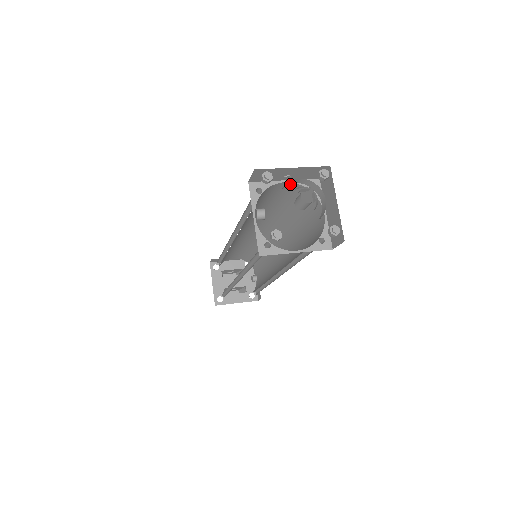
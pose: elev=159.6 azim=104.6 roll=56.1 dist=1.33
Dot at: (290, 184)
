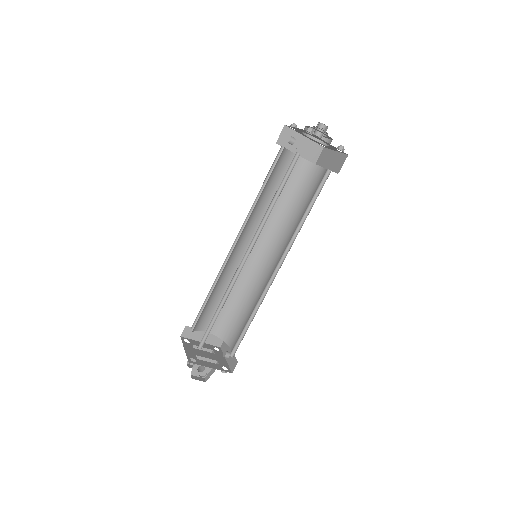
Dot at: (298, 159)
